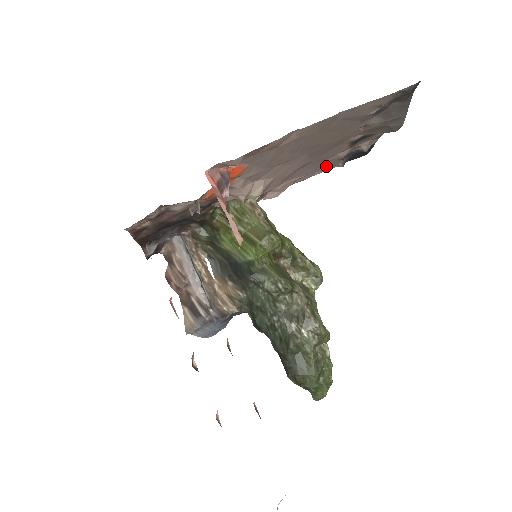
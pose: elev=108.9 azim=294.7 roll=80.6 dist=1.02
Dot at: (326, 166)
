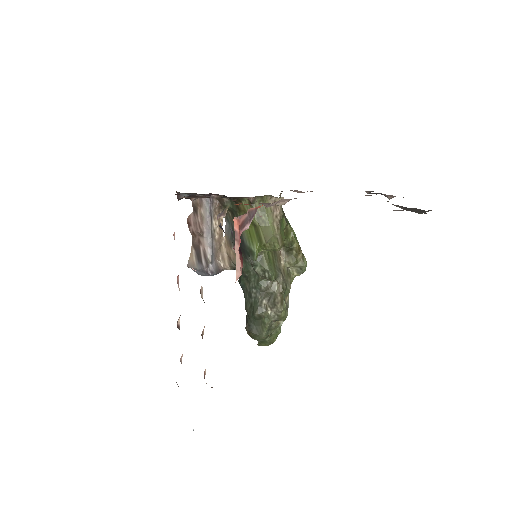
Dot at: occluded
